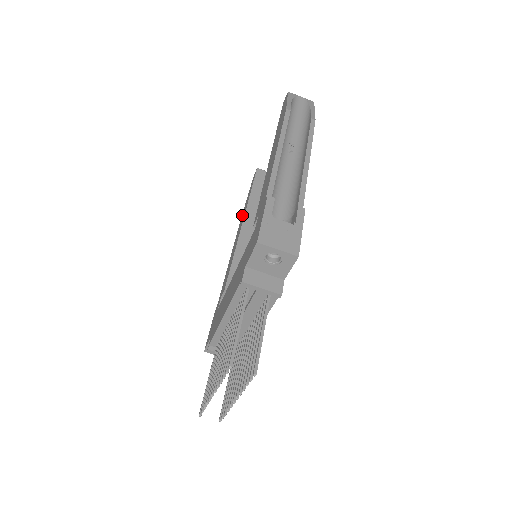
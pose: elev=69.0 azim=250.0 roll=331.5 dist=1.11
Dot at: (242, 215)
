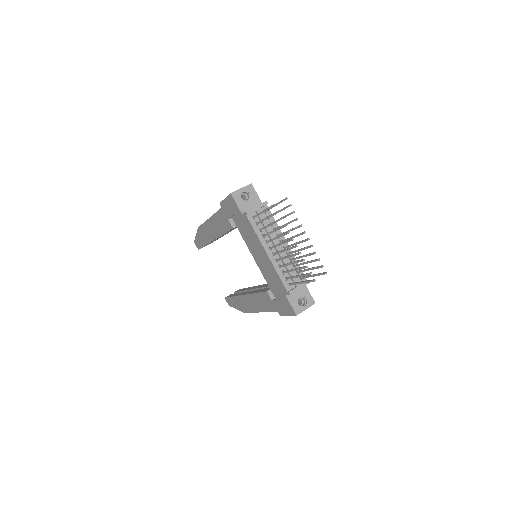
Dot at: (243, 308)
